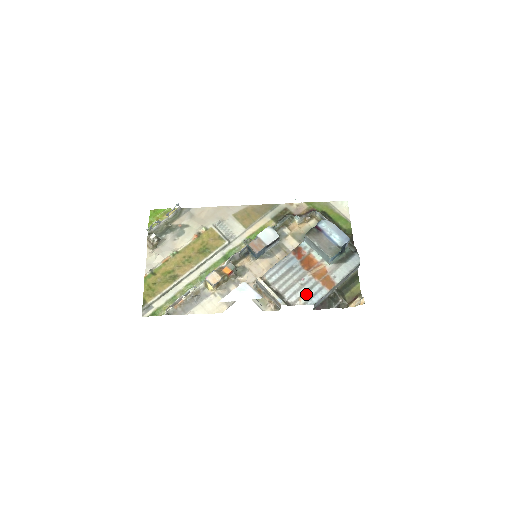
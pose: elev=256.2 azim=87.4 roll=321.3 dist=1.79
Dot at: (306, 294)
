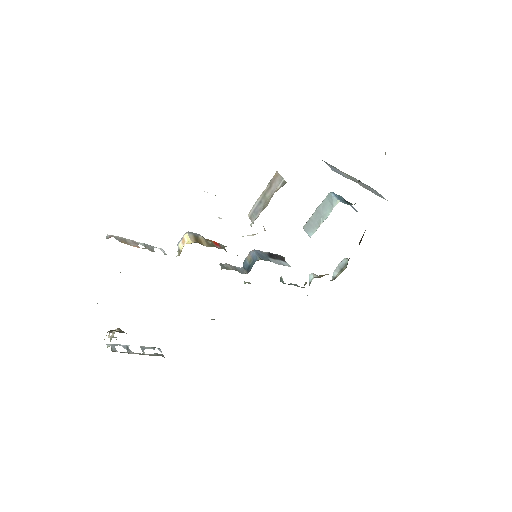
Dot at: occluded
